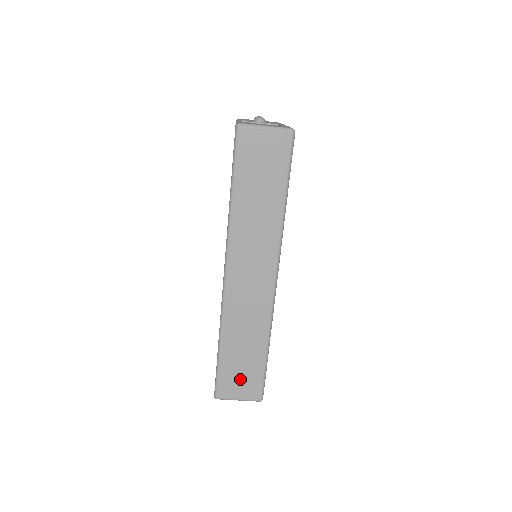
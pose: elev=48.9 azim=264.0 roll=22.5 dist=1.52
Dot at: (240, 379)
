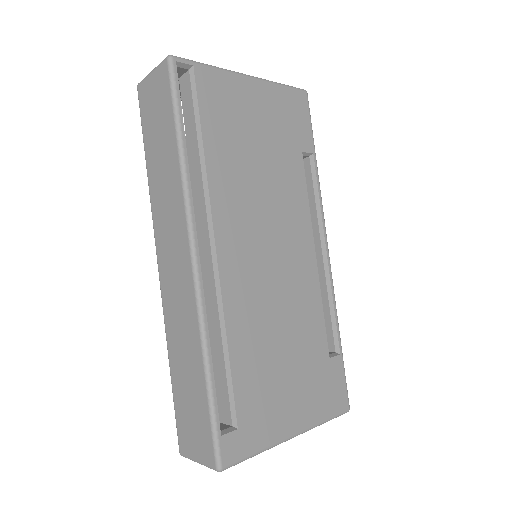
Dot at: (192, 424)
